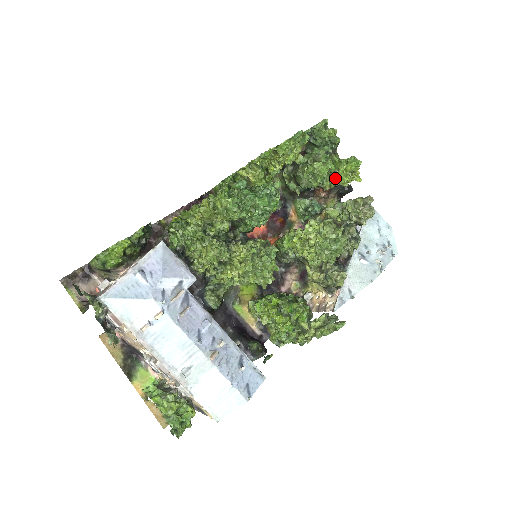
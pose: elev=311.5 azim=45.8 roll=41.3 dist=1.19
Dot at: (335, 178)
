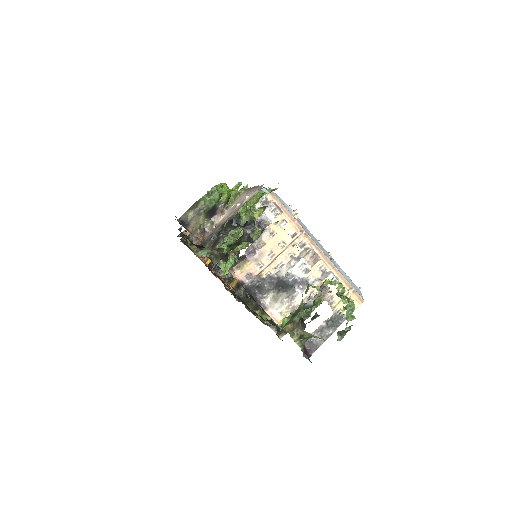
Dot at: occluded
